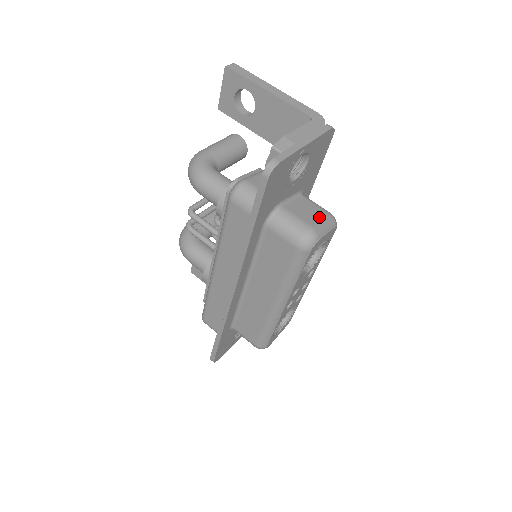
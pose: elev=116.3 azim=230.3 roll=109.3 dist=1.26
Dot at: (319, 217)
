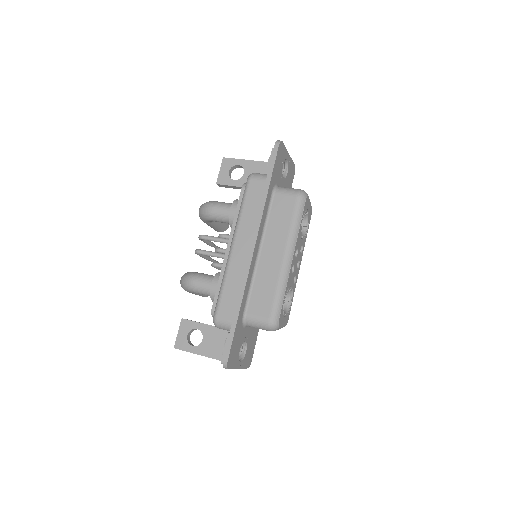
Dot at: occluded
